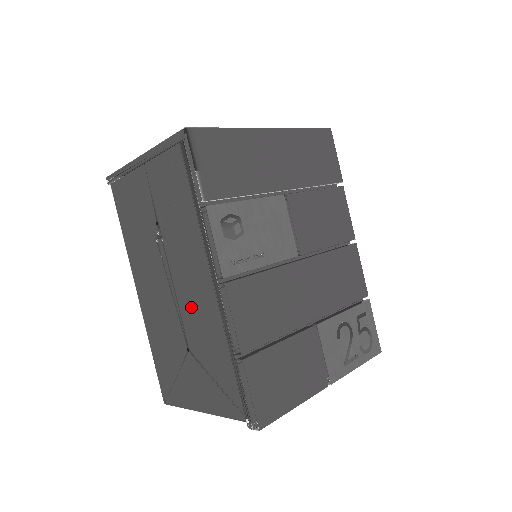
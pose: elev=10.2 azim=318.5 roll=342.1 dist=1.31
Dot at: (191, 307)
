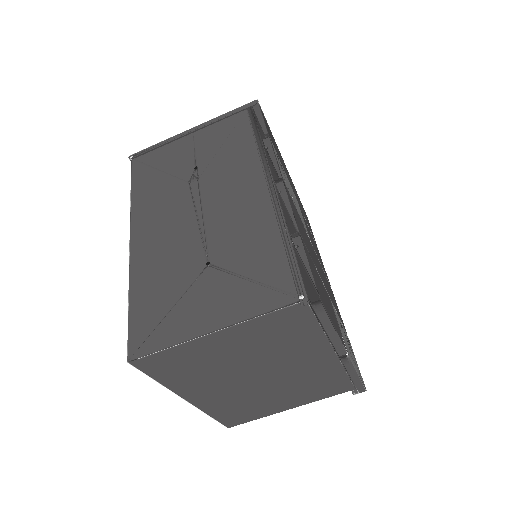
Dot at: (226, 219)
